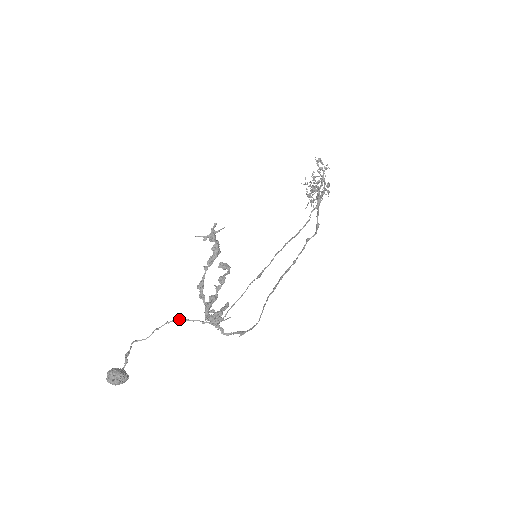
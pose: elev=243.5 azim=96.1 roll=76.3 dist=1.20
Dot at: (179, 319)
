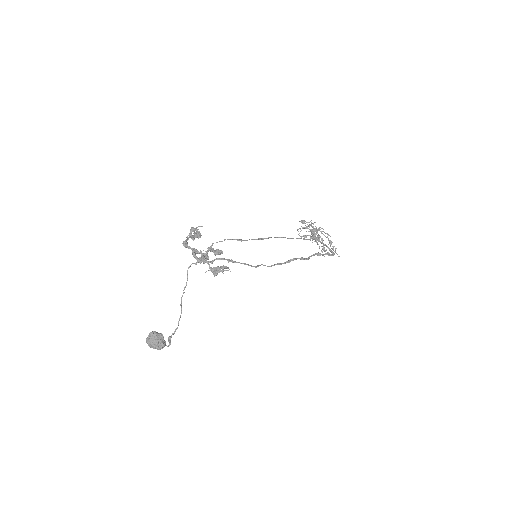
Dot at: (187, 280)
